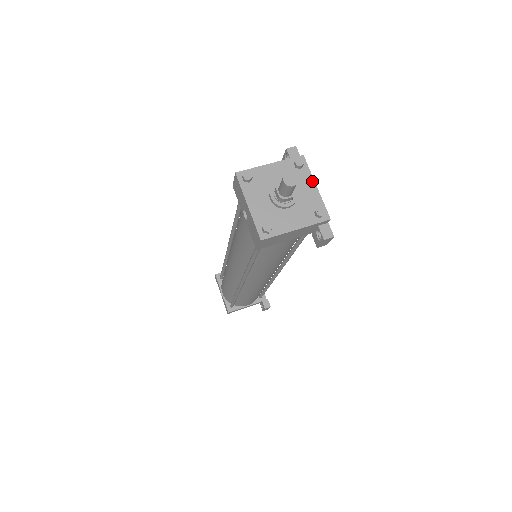
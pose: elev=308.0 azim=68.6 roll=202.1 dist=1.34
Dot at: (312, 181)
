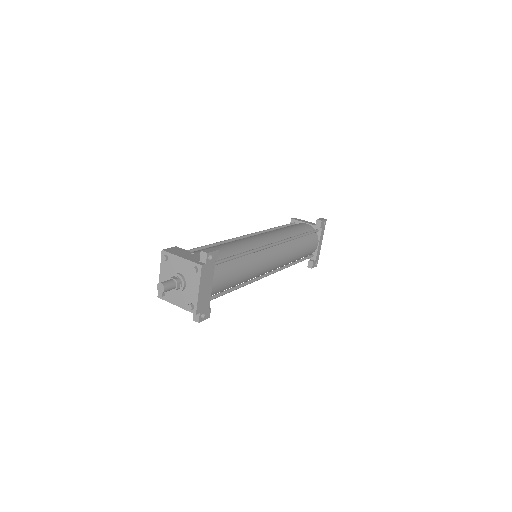
Dot at: (198, 285)
